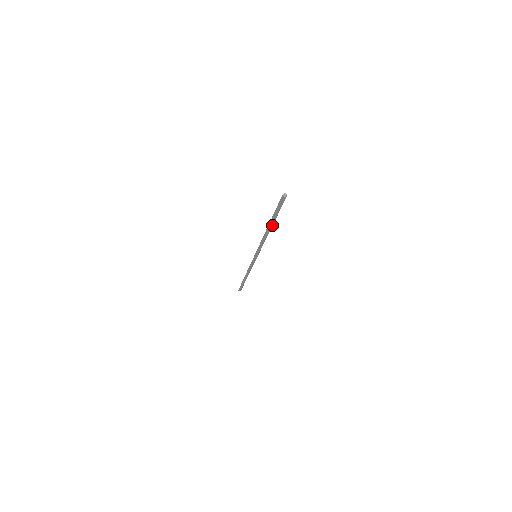
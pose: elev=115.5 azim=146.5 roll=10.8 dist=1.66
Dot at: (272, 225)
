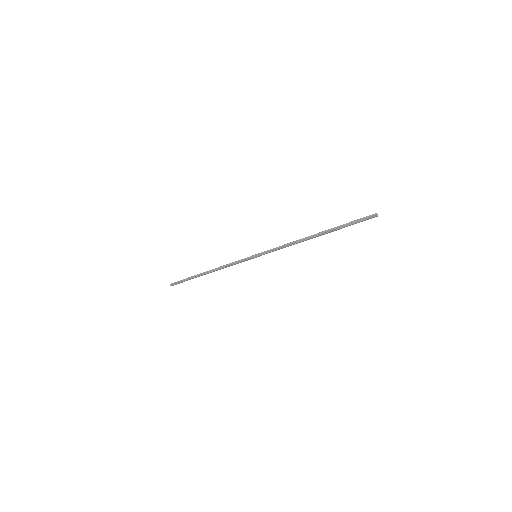
Dot at: (322, 233)
